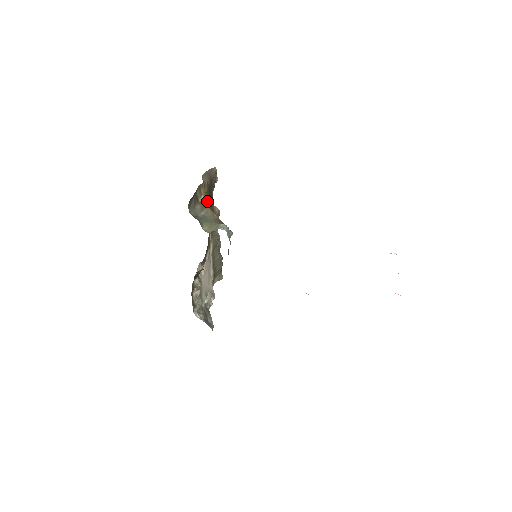
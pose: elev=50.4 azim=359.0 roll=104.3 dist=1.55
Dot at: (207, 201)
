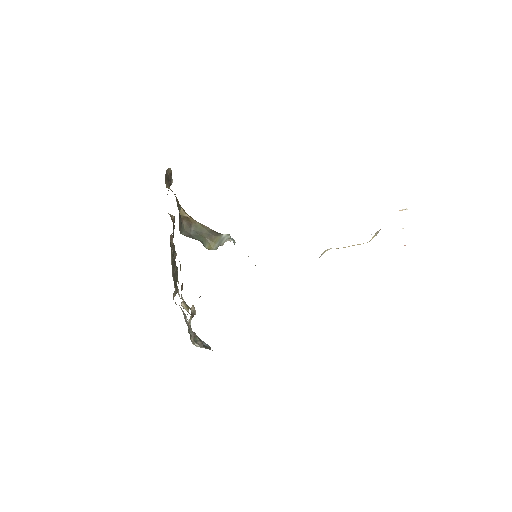
Dot at: (185, 212)
